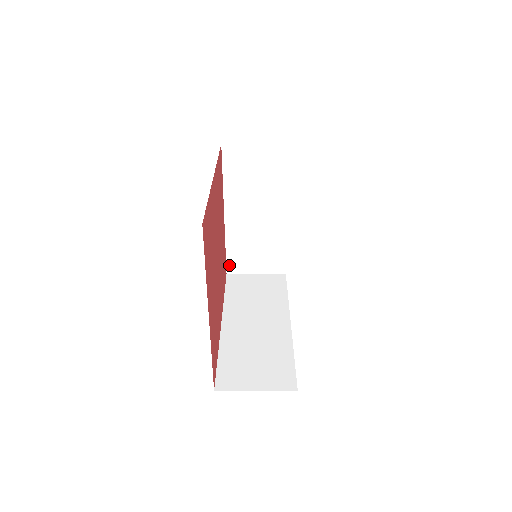
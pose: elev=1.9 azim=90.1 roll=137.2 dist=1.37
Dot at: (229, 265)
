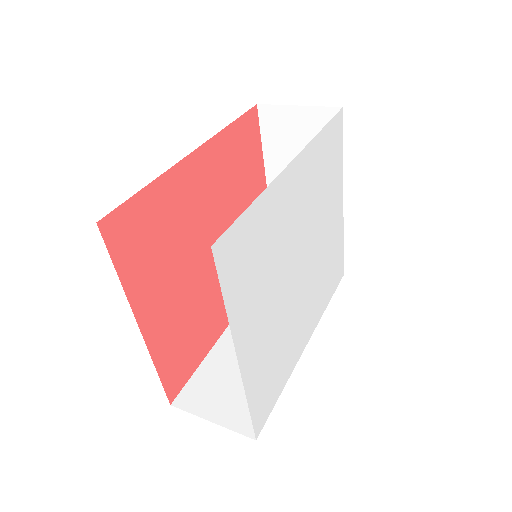
Dot at: occluded
